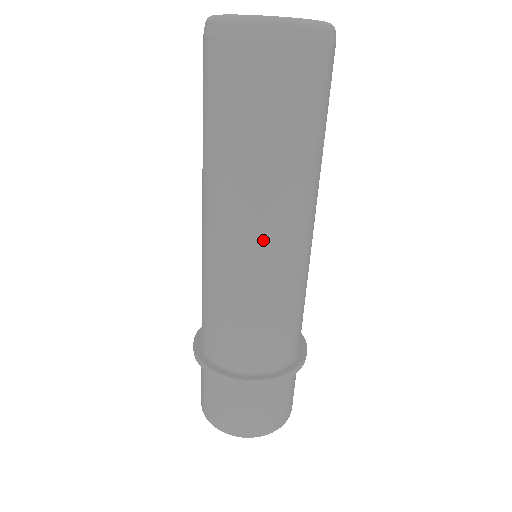
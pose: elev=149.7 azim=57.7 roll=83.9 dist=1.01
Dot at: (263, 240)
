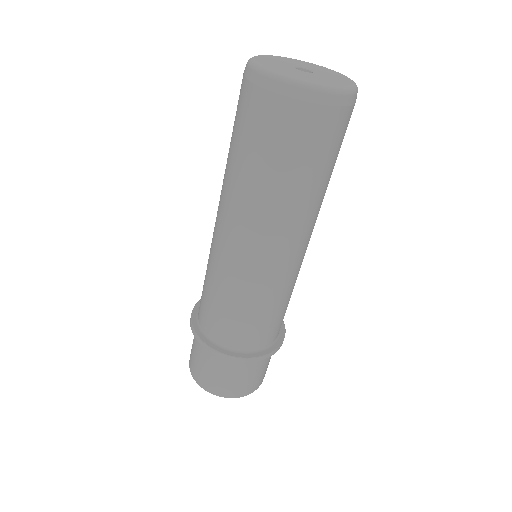
Dot at: (285, 254)
